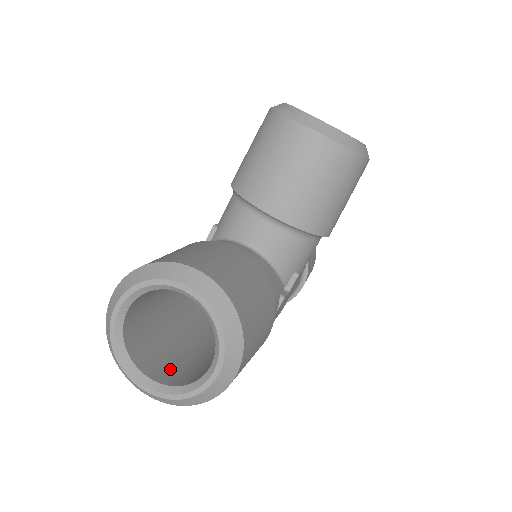
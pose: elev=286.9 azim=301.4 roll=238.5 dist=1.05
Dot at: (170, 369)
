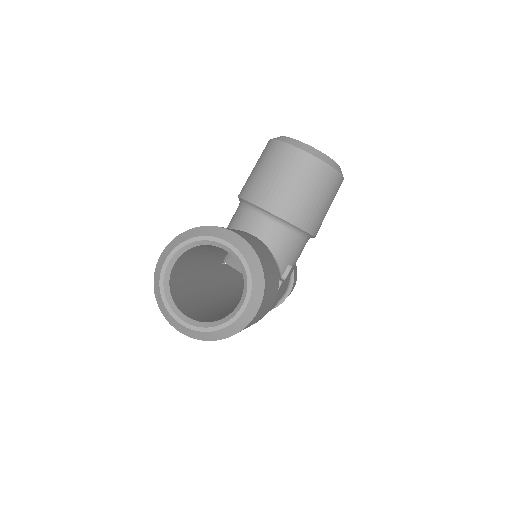
Dot at: (202, 317)
